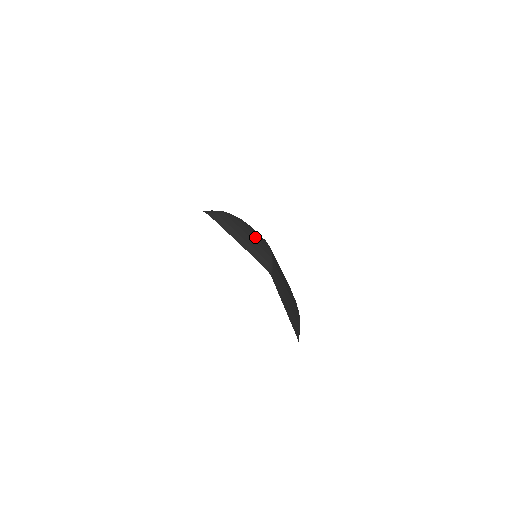
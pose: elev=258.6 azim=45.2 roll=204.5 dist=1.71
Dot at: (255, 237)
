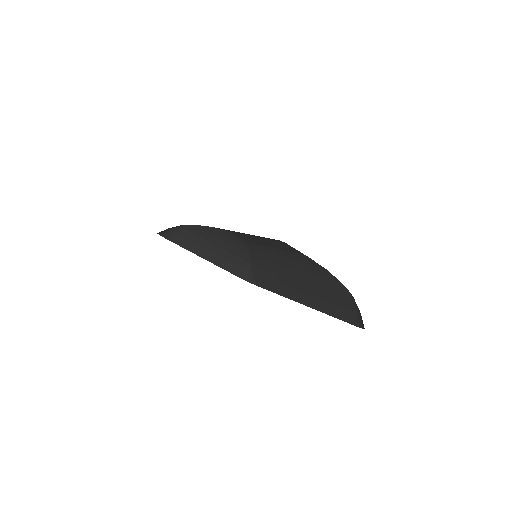
Dot at: (227, 244)
